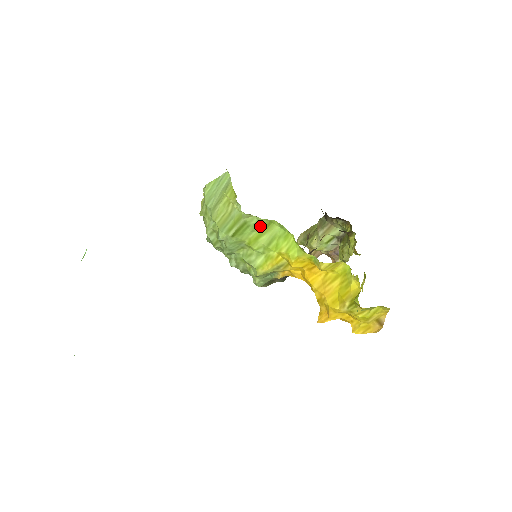
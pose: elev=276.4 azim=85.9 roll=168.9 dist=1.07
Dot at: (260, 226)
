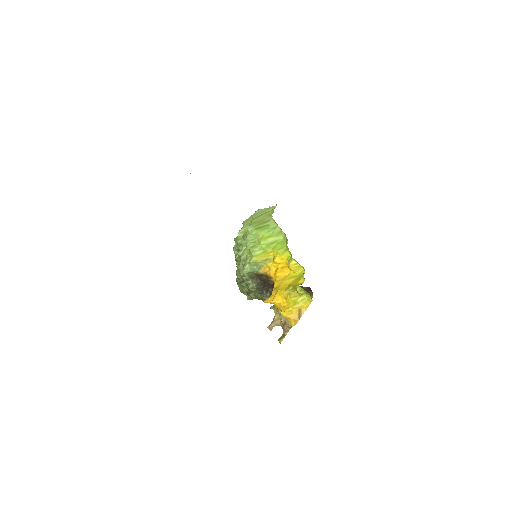
Dot at: (274, 230)
